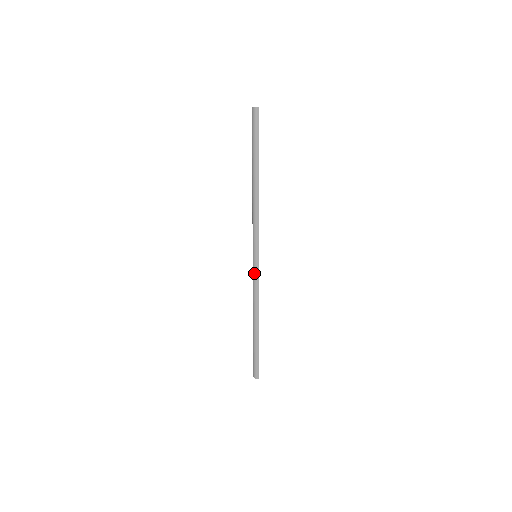
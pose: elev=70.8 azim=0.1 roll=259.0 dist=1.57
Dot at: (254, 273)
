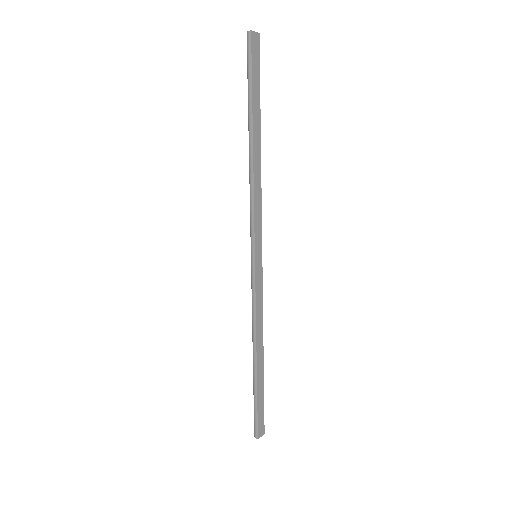
Dot at: (251, 280)
